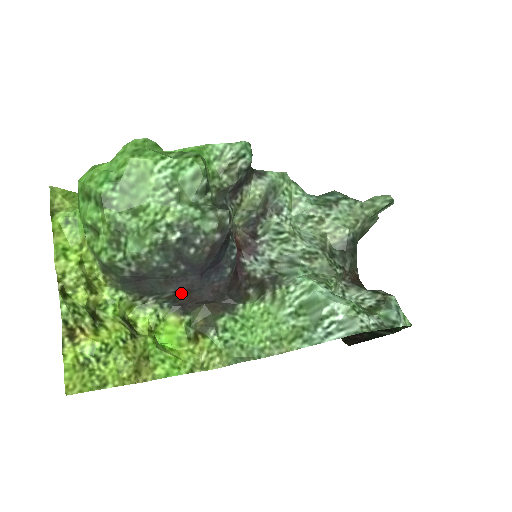
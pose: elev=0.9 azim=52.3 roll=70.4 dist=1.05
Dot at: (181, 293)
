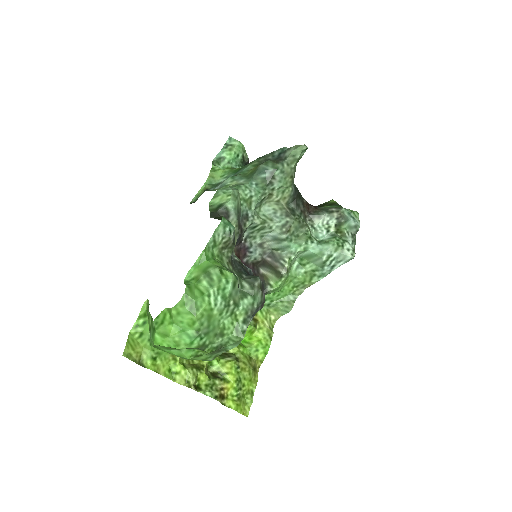
Dot at: occluded
